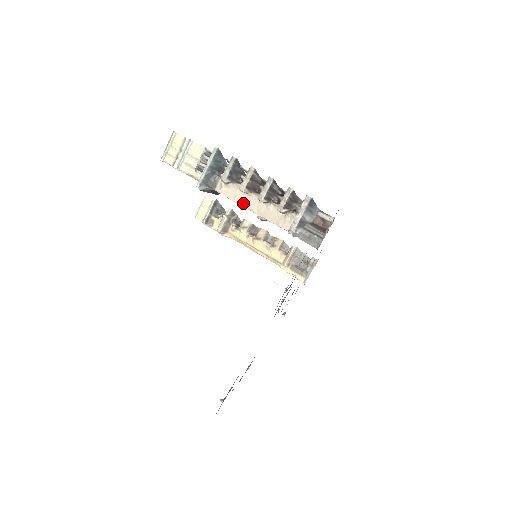
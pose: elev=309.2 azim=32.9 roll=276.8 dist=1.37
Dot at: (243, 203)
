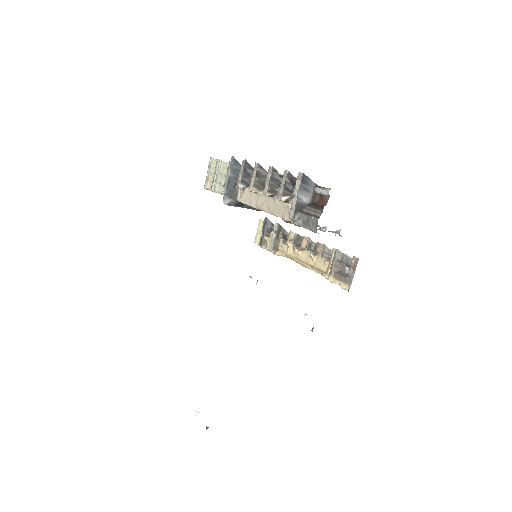
Dot at: (257, 205)
